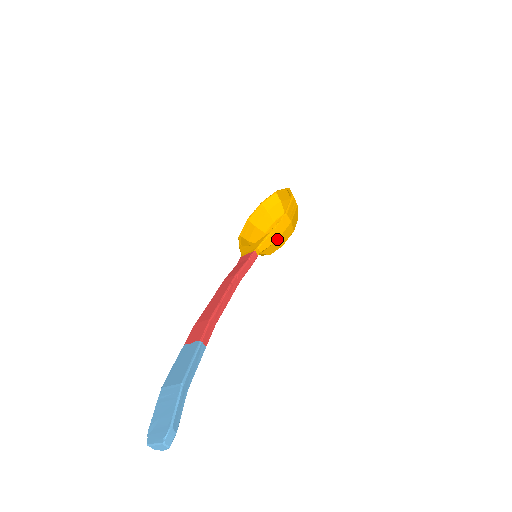
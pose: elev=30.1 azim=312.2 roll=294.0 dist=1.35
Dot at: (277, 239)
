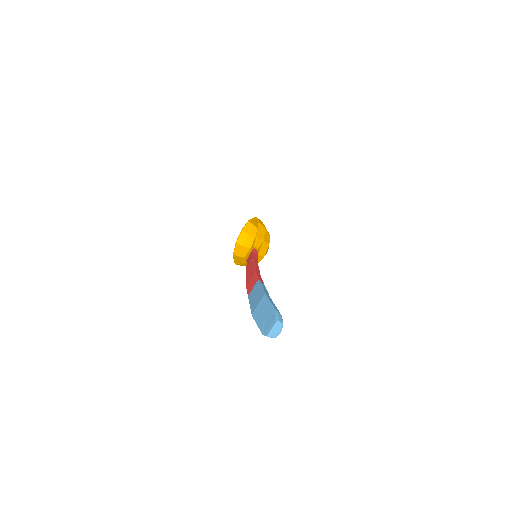
Dot at: (263, 239)
